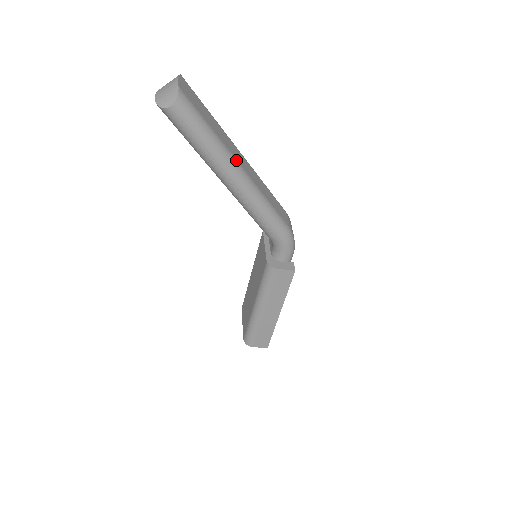
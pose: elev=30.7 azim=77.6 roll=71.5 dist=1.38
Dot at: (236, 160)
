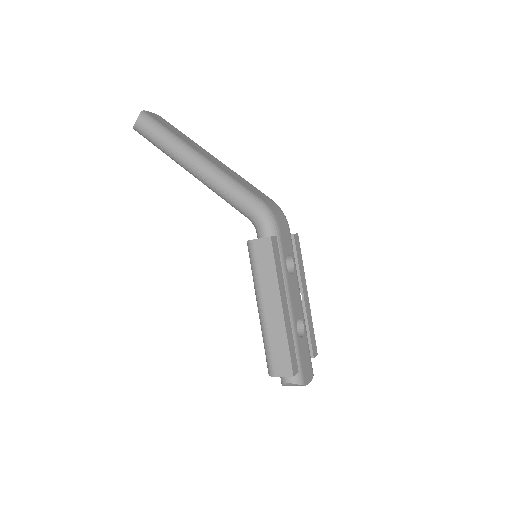
Dot at: (194, 149)
